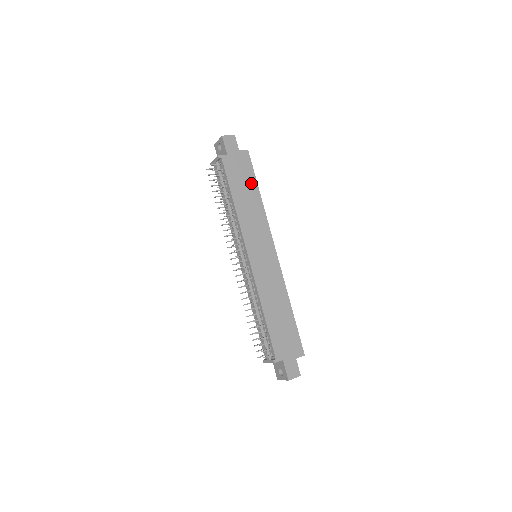
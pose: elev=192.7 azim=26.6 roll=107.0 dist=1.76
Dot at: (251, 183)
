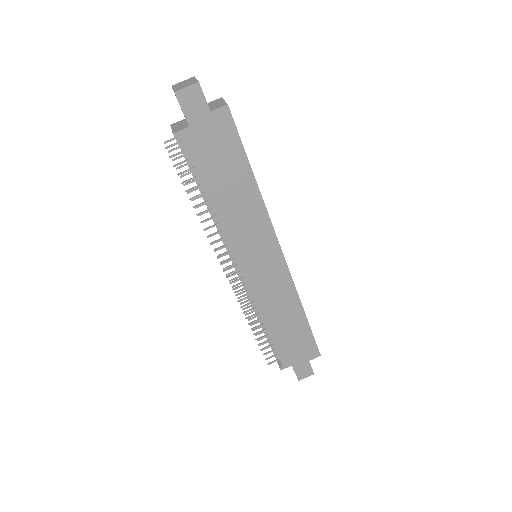
Dot at: (238, 164)
